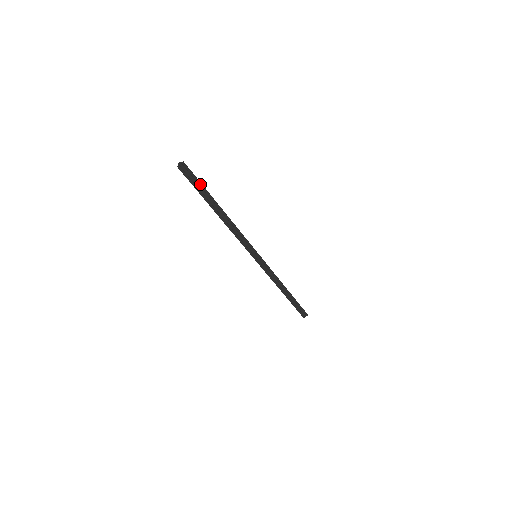
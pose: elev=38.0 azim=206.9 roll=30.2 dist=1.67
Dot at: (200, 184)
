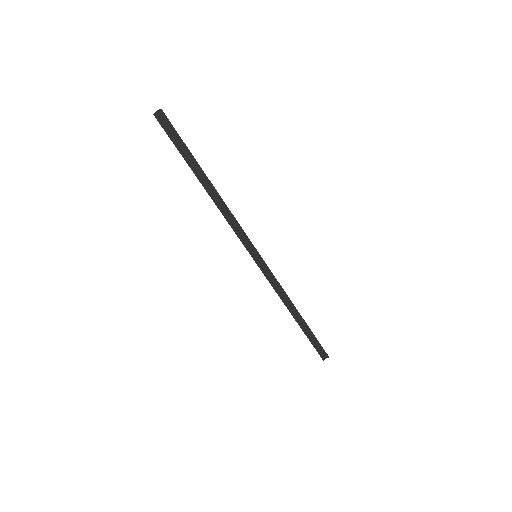
Dot at: (182, 142)
